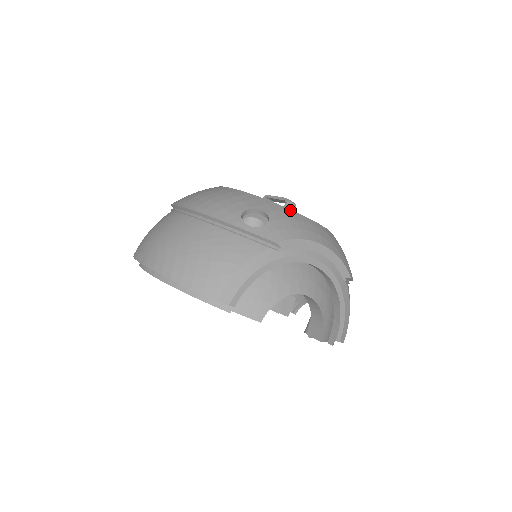
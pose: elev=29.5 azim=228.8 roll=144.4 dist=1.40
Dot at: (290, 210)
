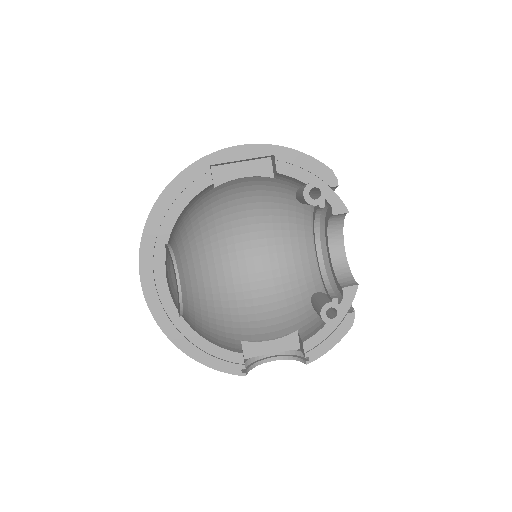
Dot at: occluded
